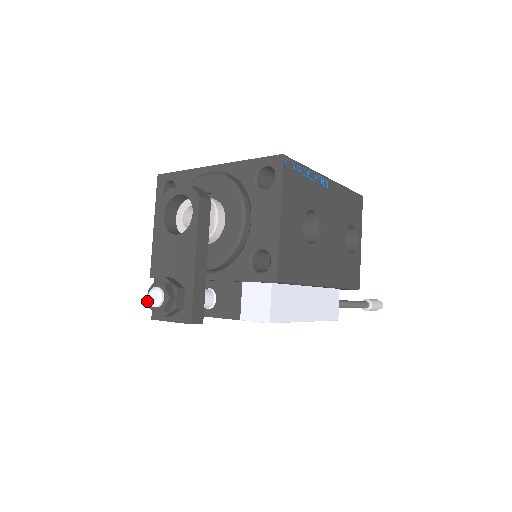
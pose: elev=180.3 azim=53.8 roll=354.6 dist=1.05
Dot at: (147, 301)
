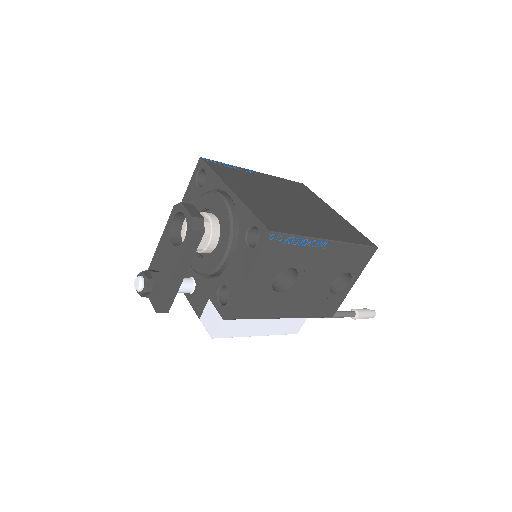
Dot at: occluded
